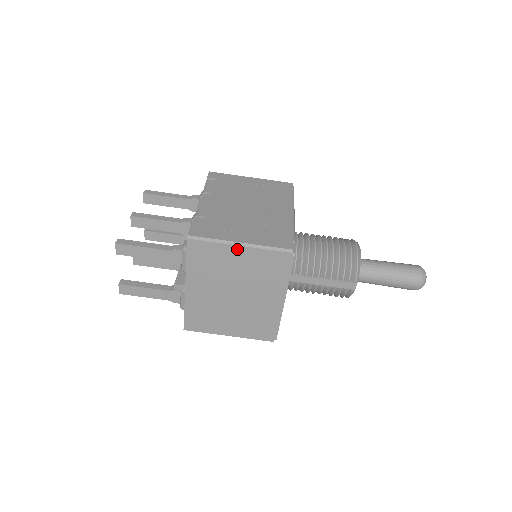
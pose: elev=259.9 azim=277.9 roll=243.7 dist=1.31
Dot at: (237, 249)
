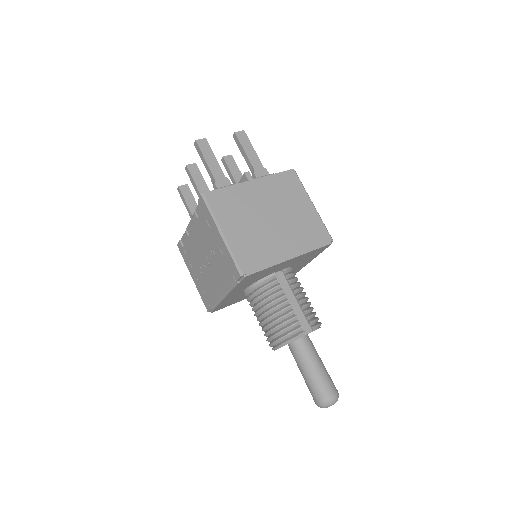
Dot at: (309, 203)
